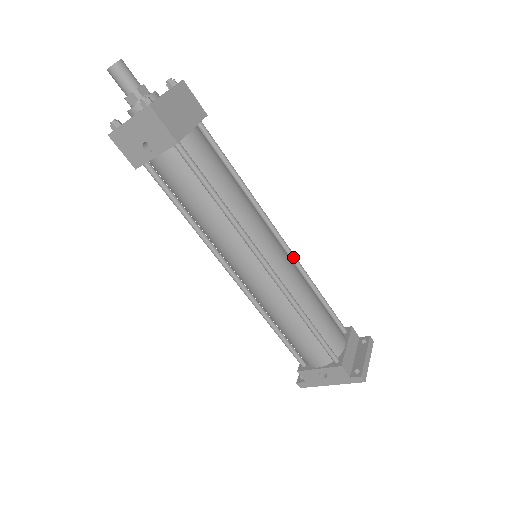
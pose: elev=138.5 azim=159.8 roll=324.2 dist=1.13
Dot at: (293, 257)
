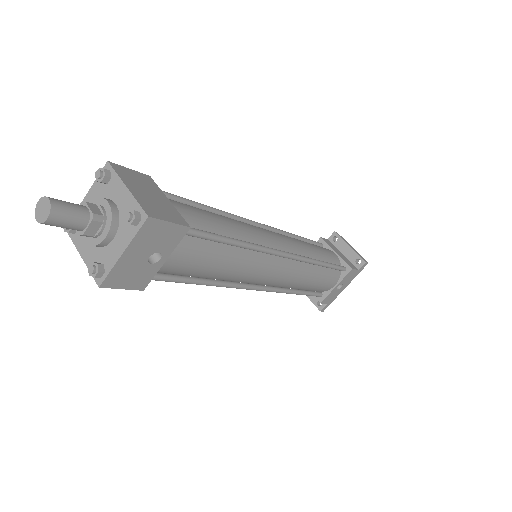
Dot at: (273, 229)
